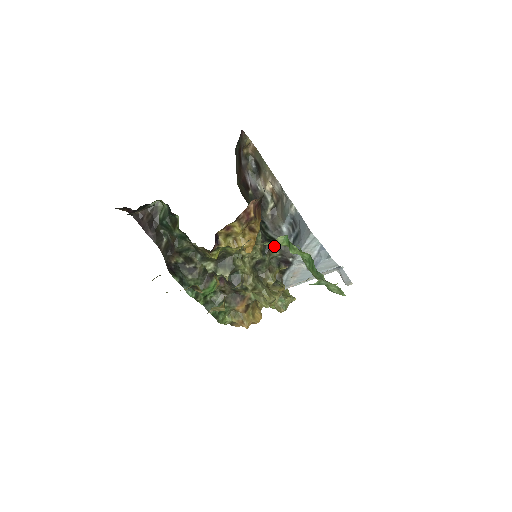
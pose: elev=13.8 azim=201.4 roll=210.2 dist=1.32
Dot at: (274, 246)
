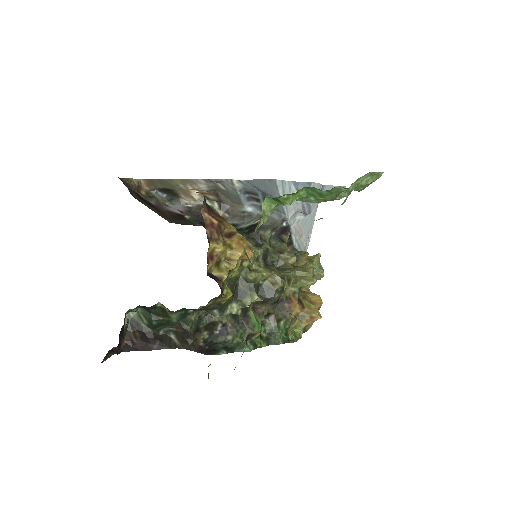
Dot at: (267, 219)
